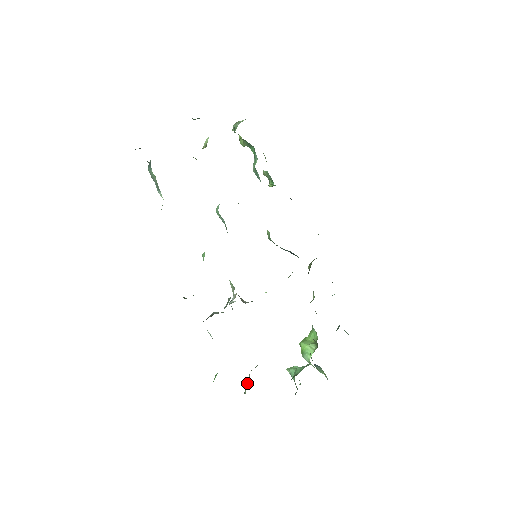
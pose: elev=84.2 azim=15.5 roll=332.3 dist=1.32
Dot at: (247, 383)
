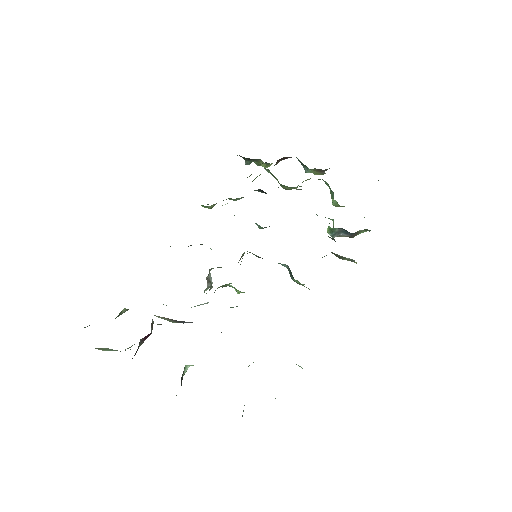
Dot at: occluded
